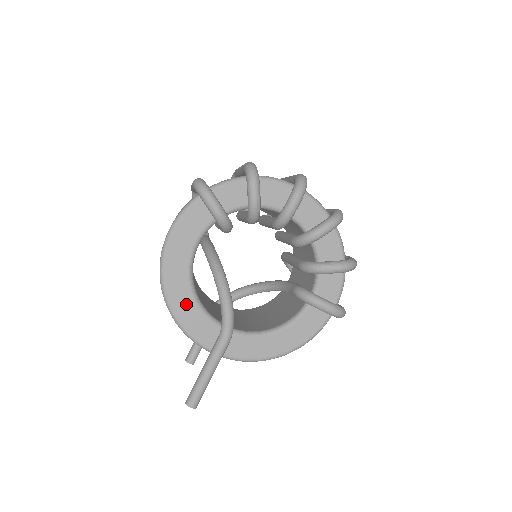
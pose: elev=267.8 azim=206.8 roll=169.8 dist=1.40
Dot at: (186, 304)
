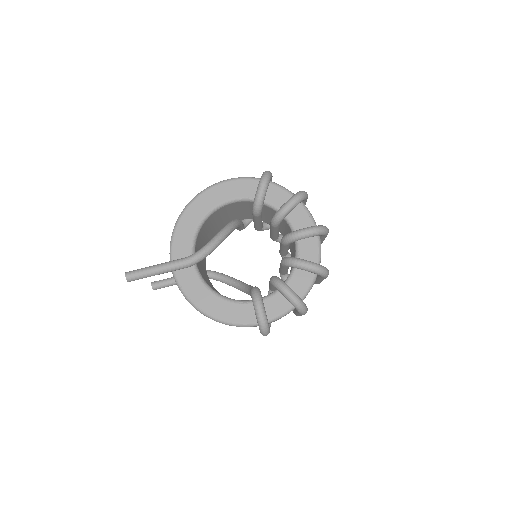
Dot at: (190, 224)
